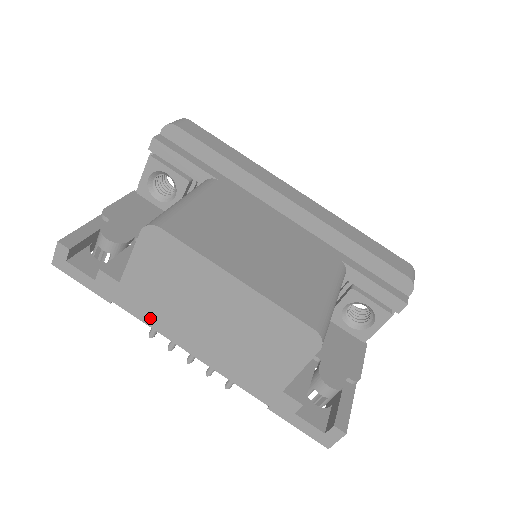
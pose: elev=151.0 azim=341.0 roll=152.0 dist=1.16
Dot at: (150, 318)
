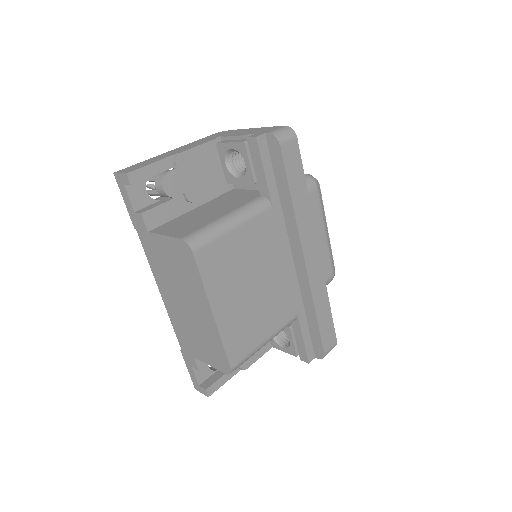
Dot at: (152, 261)
